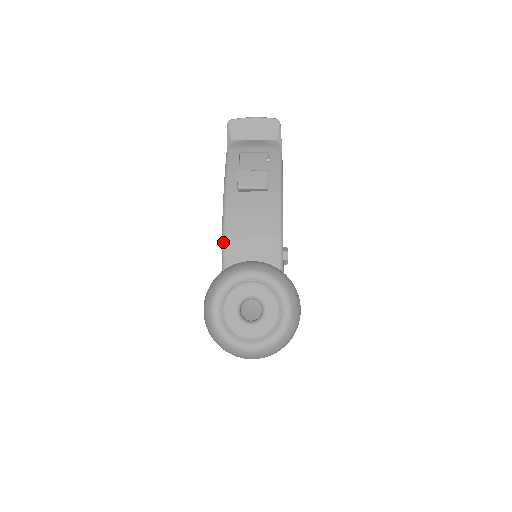
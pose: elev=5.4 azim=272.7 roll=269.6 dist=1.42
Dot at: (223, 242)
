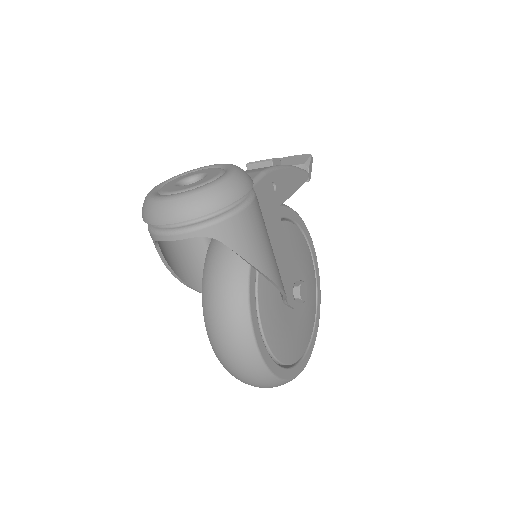
Dot at: occluded
